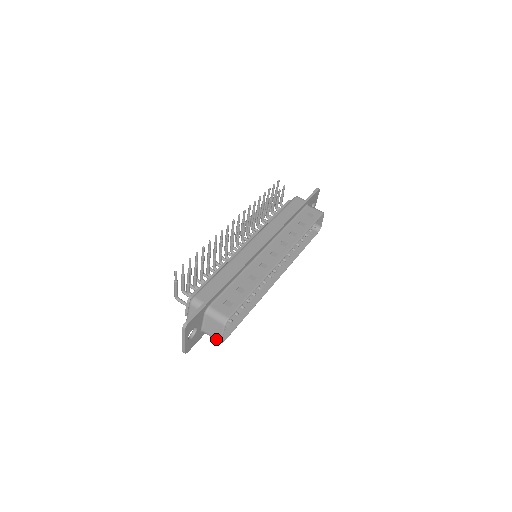
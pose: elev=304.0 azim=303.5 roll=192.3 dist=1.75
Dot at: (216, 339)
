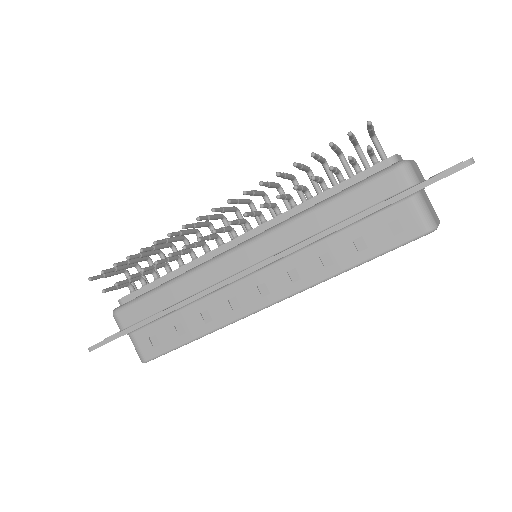
Dot at: occluded
